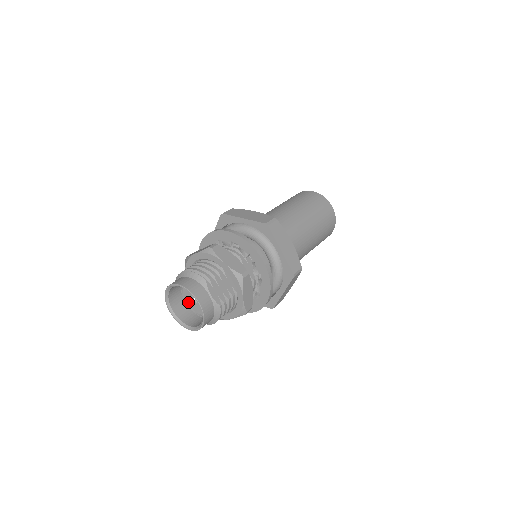
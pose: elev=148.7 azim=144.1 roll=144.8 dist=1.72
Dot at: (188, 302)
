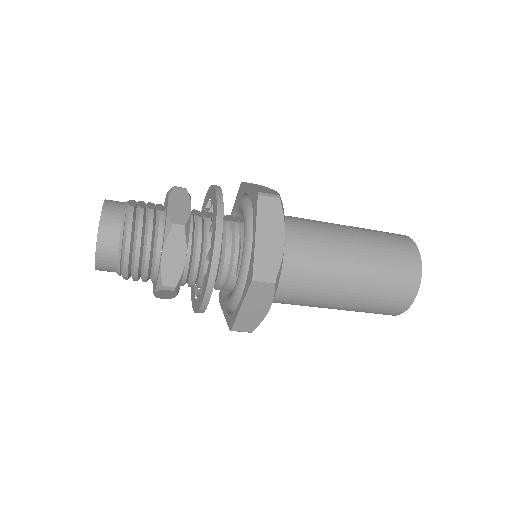
Dot at: occluded
